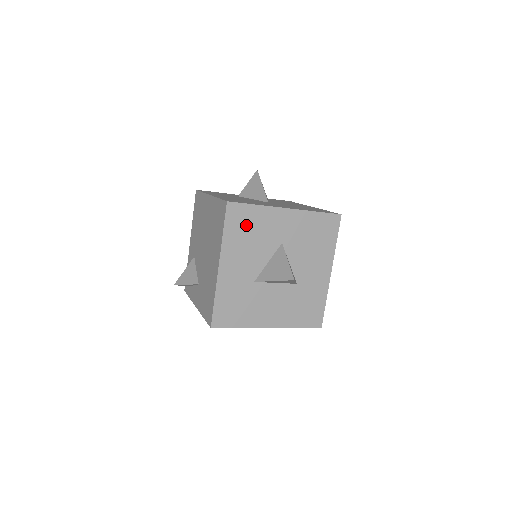
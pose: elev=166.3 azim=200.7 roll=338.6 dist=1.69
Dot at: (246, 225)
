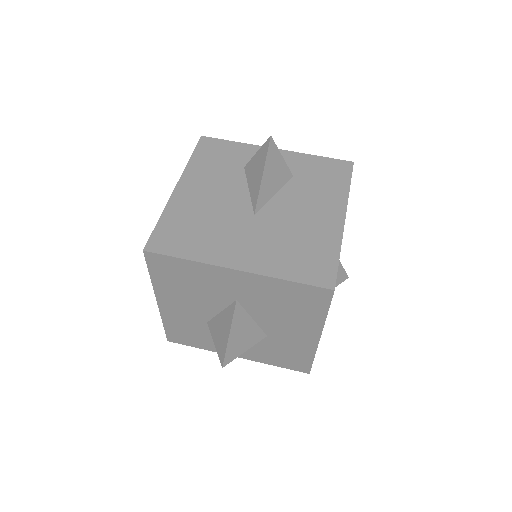
Dot at: (179, 276)
